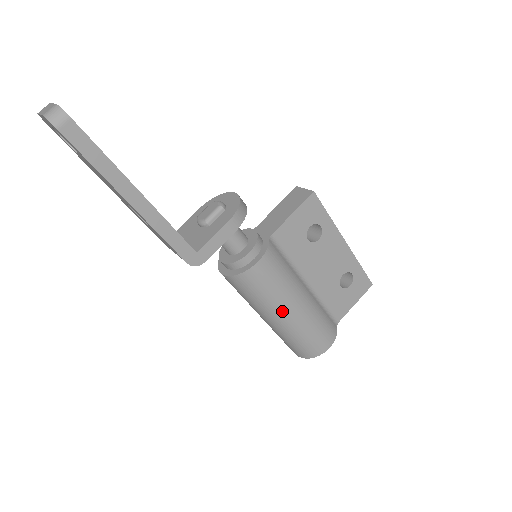
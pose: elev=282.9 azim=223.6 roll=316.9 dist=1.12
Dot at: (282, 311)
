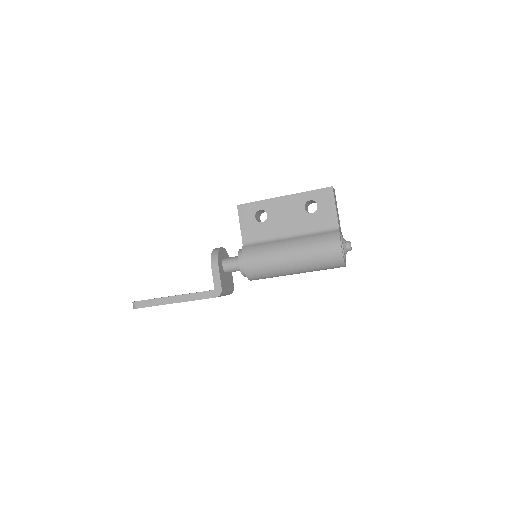
Dot at: (286, 264)
